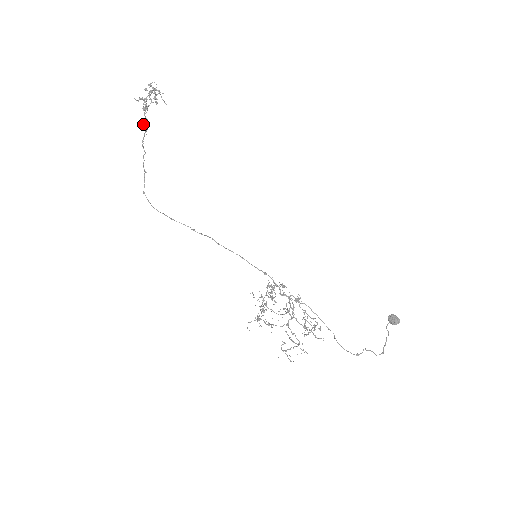
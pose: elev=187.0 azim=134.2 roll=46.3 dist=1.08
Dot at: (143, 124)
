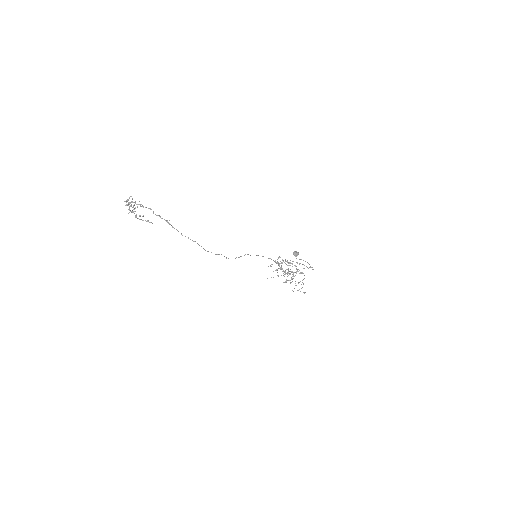
Dot at: occluded
